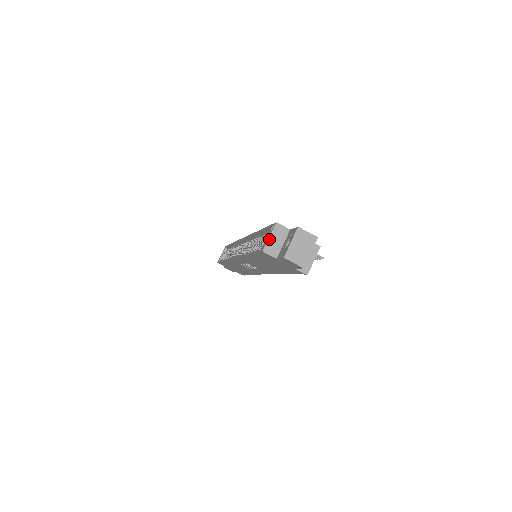
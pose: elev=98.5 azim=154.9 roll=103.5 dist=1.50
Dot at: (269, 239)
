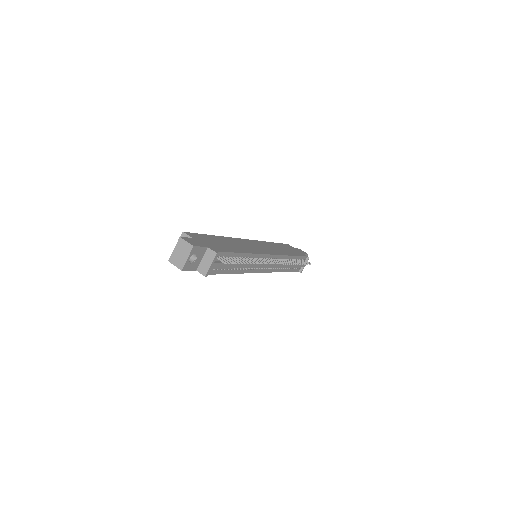
Dot at: occluded
